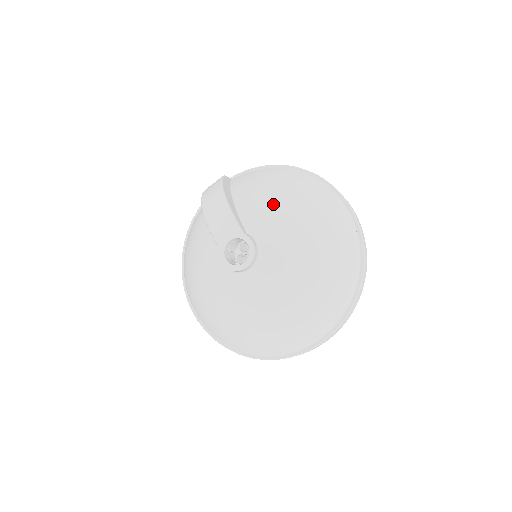
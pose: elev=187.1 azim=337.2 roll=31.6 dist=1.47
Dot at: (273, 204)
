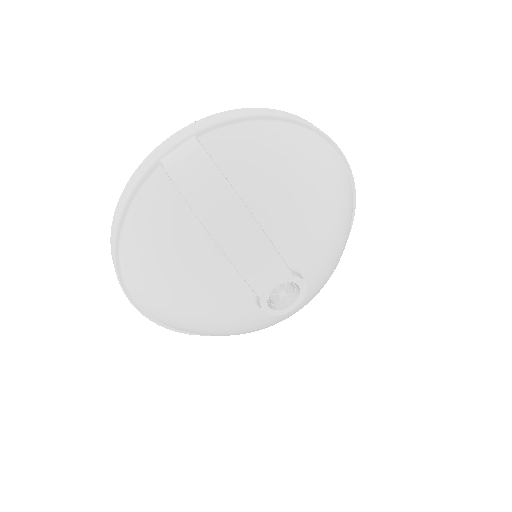
Dot at: (308, 214)
